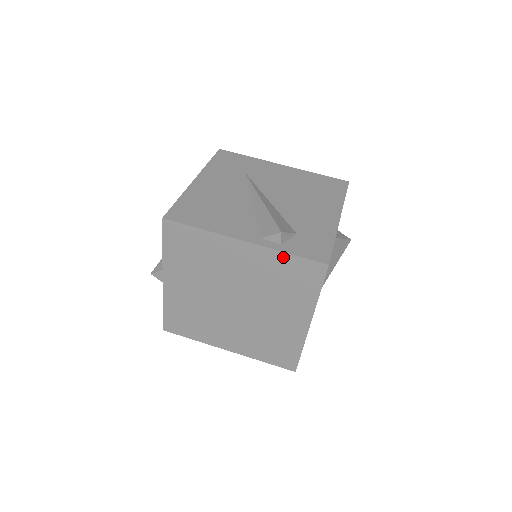
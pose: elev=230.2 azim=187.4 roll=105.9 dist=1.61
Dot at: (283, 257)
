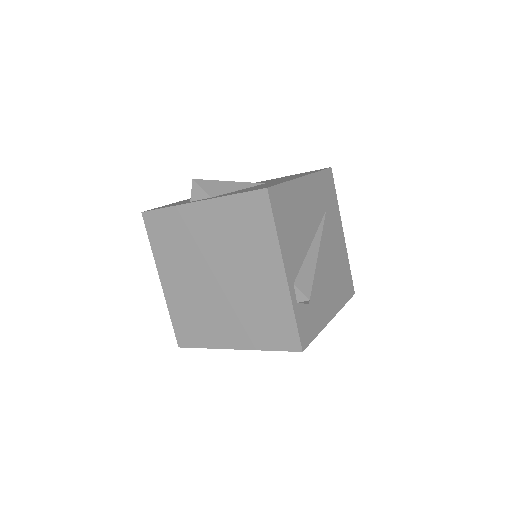
Dot at: (289, 312)
